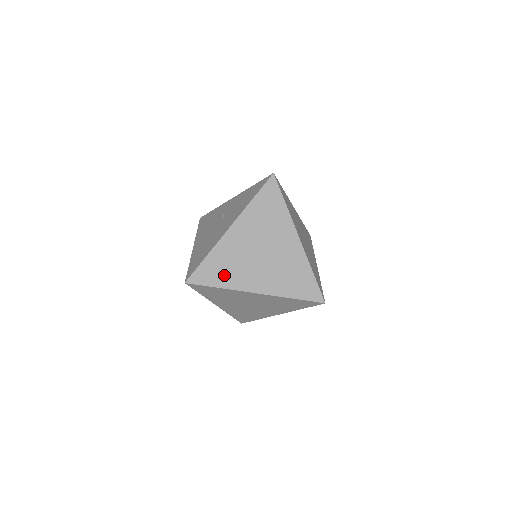
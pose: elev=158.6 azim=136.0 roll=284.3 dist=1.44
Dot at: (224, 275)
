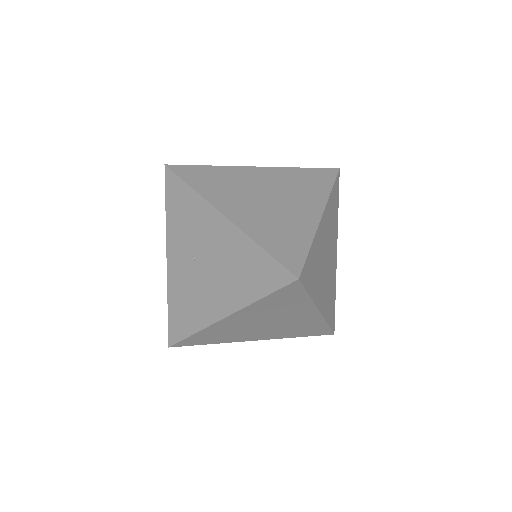
Dot at: (293, 236)
